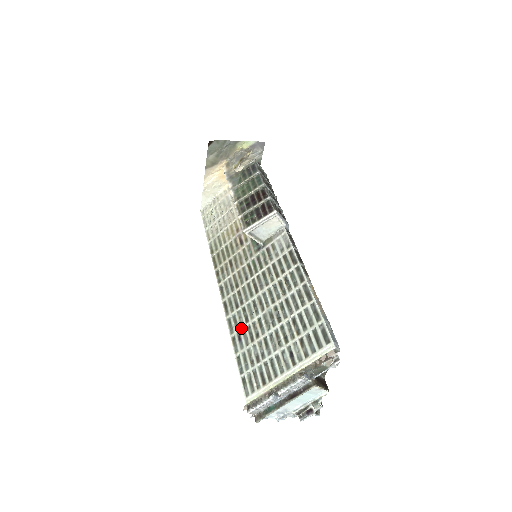
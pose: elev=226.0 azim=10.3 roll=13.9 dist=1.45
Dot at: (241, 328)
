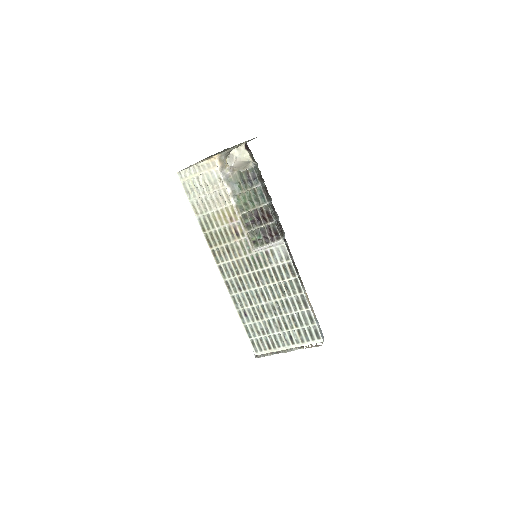
Dot at: (246, 308)
